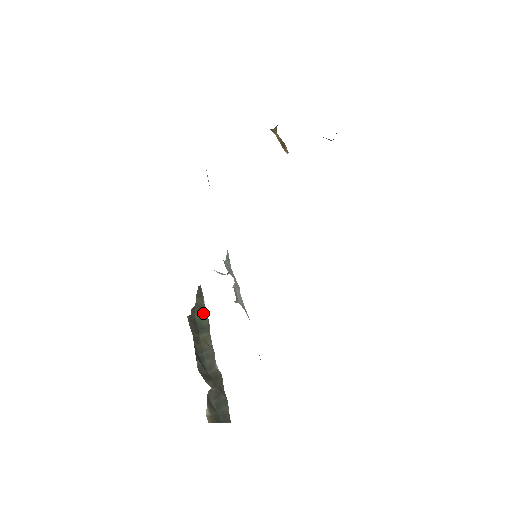
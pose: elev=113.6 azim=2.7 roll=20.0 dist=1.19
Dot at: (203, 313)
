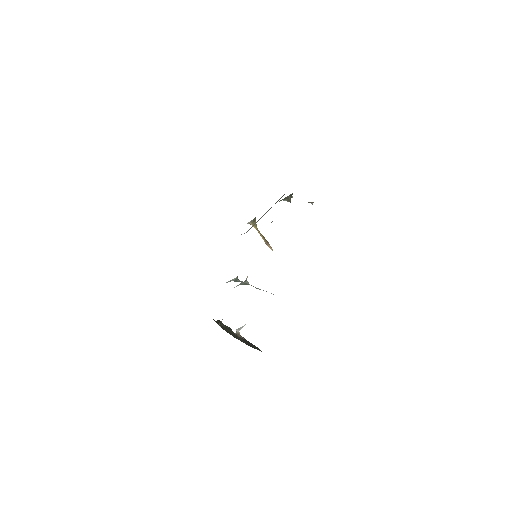
Dot at: (225, 326)
